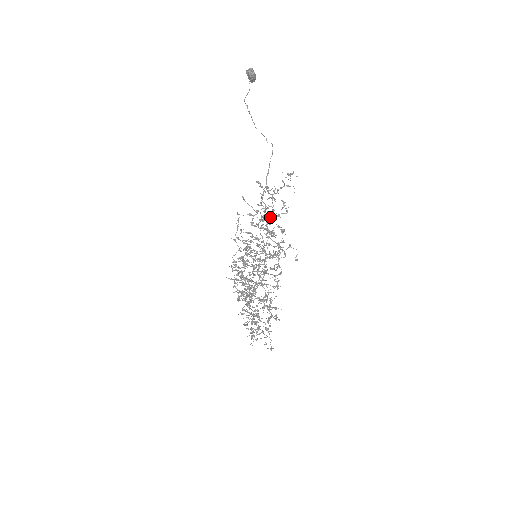
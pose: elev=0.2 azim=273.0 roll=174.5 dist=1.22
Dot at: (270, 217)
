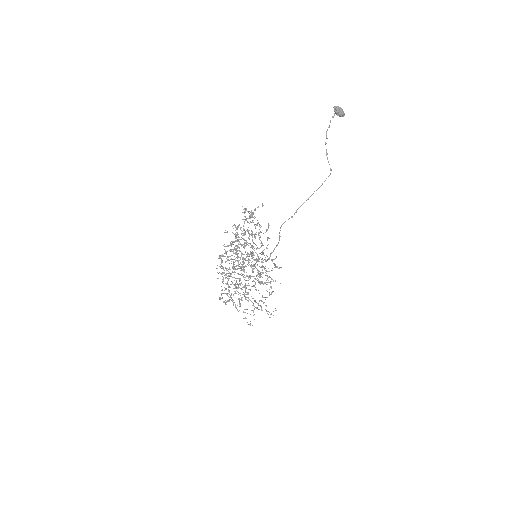
Dot at: (235, 233)
